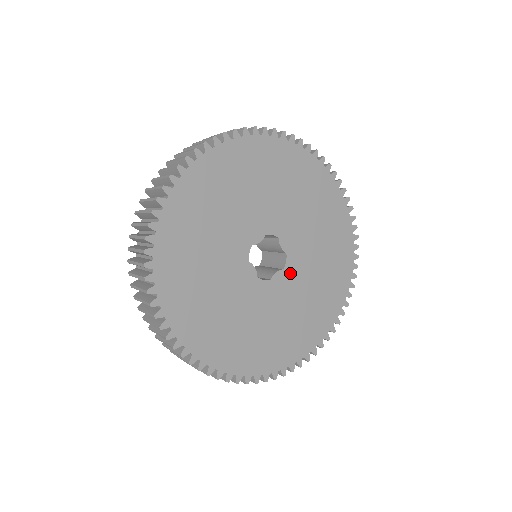
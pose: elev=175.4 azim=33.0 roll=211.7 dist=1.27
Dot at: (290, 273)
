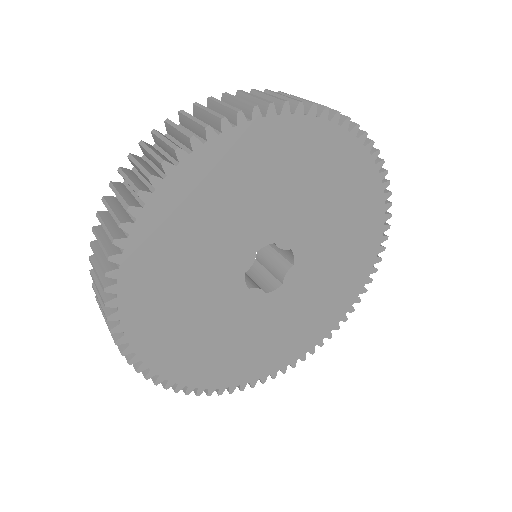
Dot at: (303, 262)
